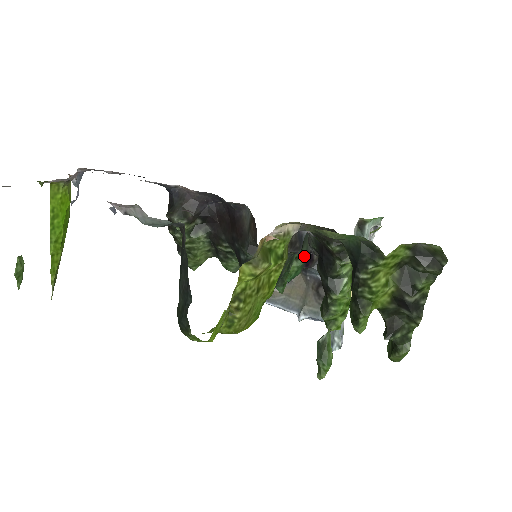
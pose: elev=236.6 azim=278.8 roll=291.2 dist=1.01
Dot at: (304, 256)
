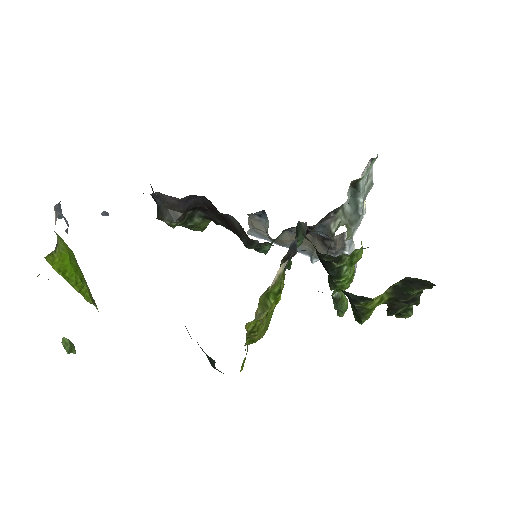
Dot at: (302, 237)
